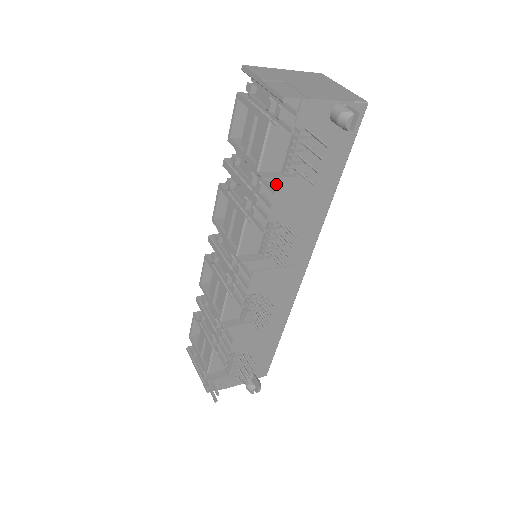
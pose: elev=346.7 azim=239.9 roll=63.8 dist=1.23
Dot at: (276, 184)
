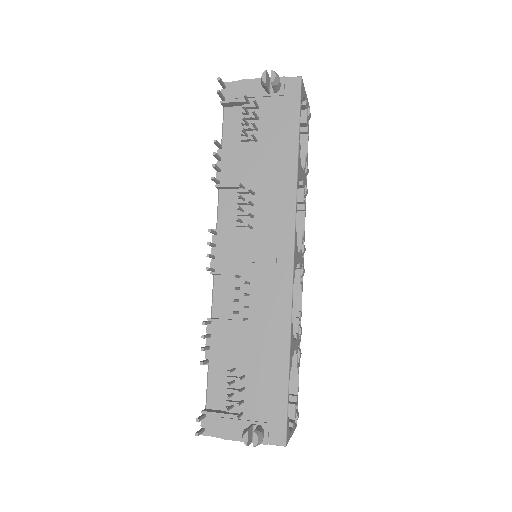
Dot at: (231, 150)
